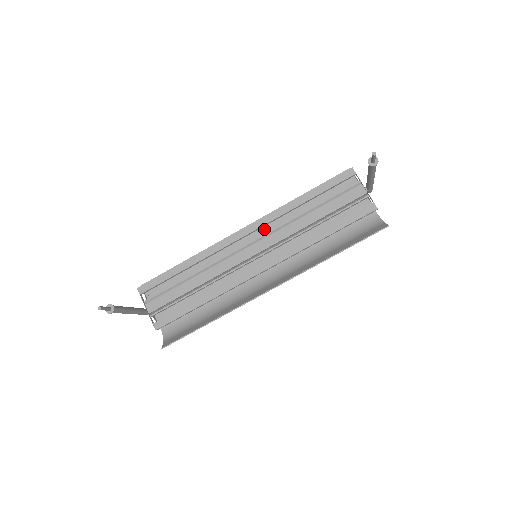
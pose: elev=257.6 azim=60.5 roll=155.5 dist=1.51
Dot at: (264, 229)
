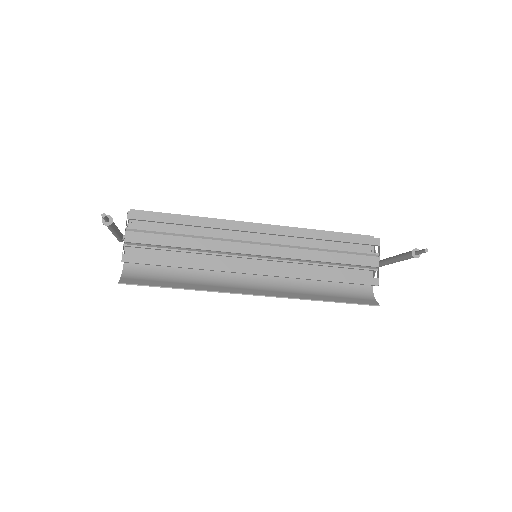
Dot at: (275, 237)
